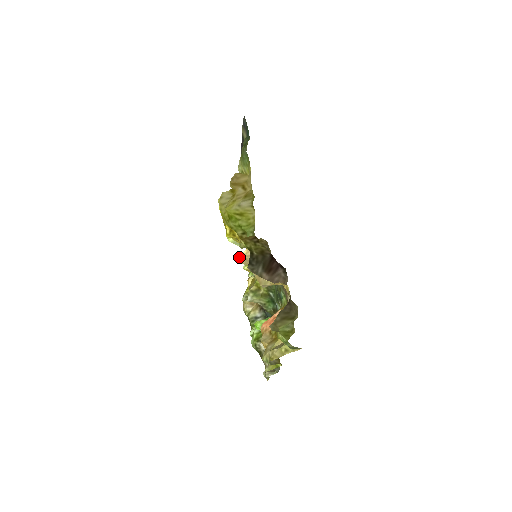
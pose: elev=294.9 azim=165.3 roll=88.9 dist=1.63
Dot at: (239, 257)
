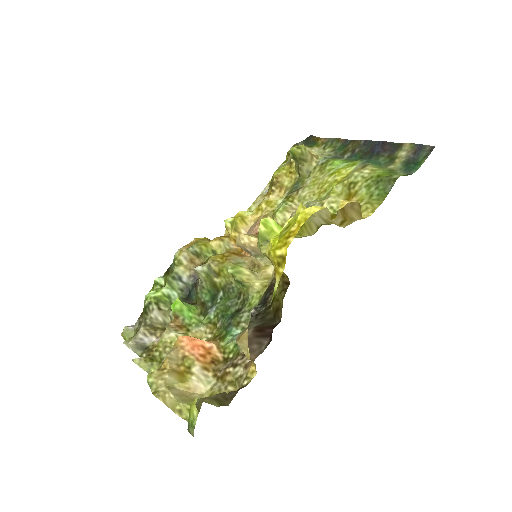
Dot at: occluded
